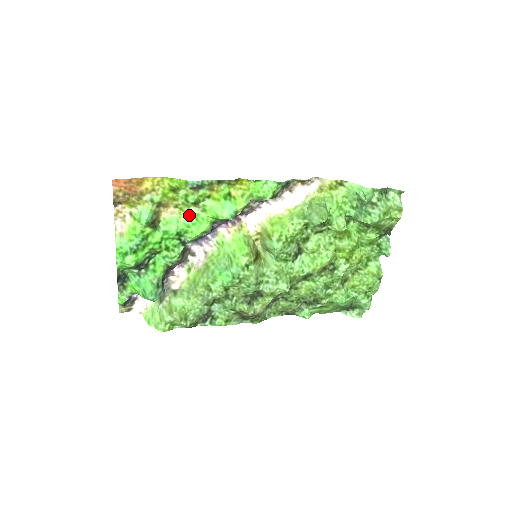
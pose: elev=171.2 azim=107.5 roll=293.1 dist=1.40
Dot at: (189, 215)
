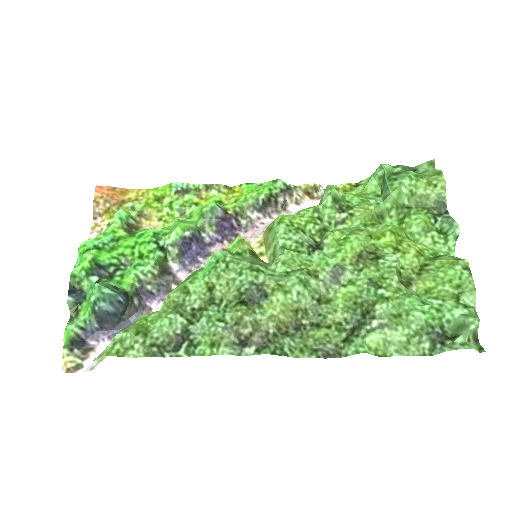
Dot at: (173, 224)
